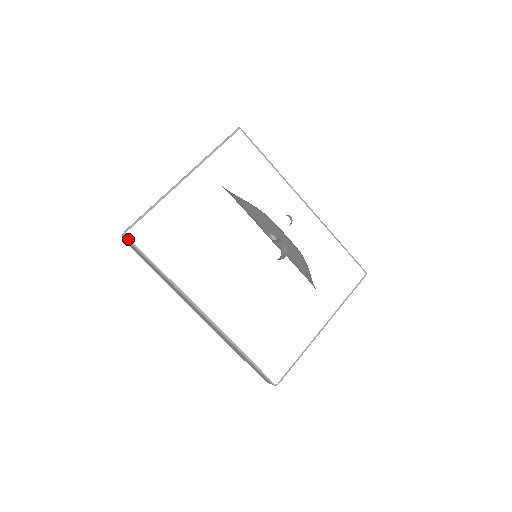
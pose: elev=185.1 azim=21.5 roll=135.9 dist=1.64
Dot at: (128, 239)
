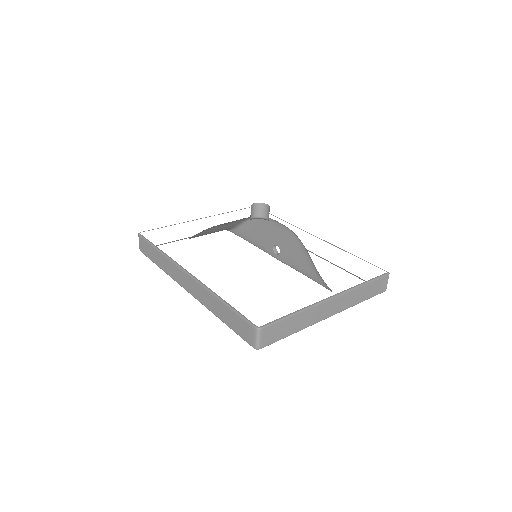
Dot at: (141, 235)
